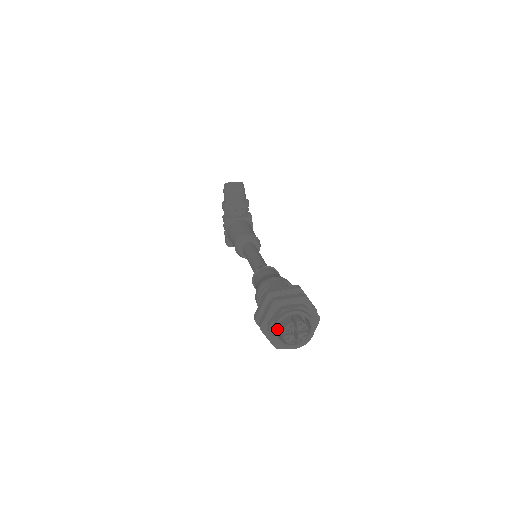
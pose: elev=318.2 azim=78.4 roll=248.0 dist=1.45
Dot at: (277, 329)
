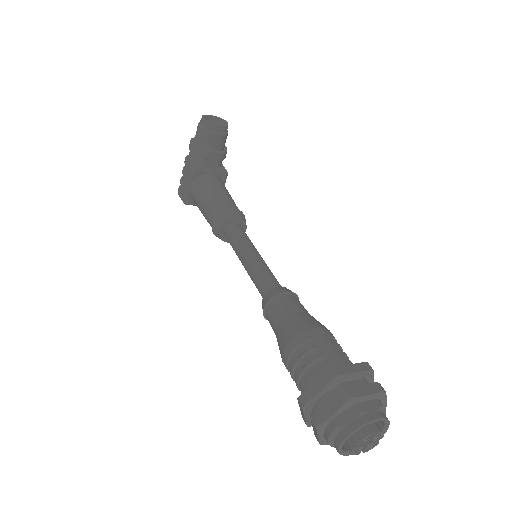
Dot at: (346, 437)
